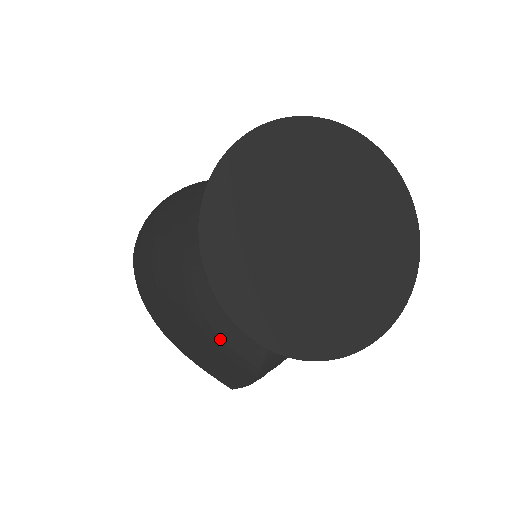
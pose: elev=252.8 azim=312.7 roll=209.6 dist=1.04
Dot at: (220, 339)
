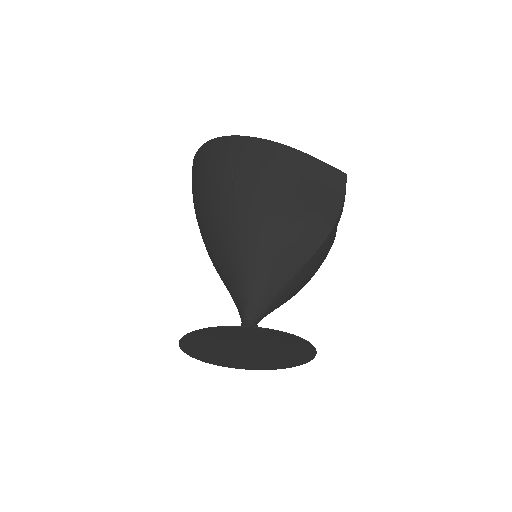
Dot at: occluded
